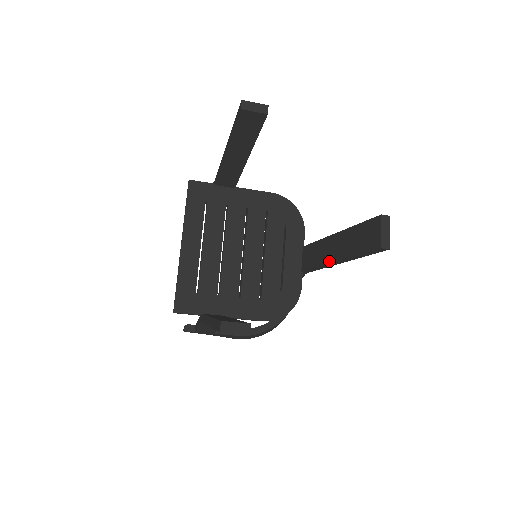
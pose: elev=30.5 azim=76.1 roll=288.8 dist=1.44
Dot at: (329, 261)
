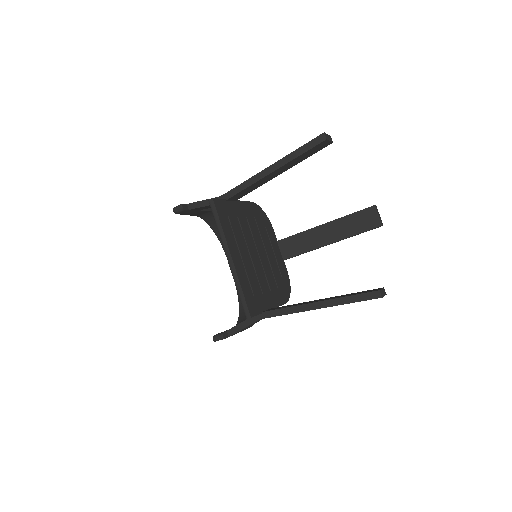
Dot at: (323, 245)
